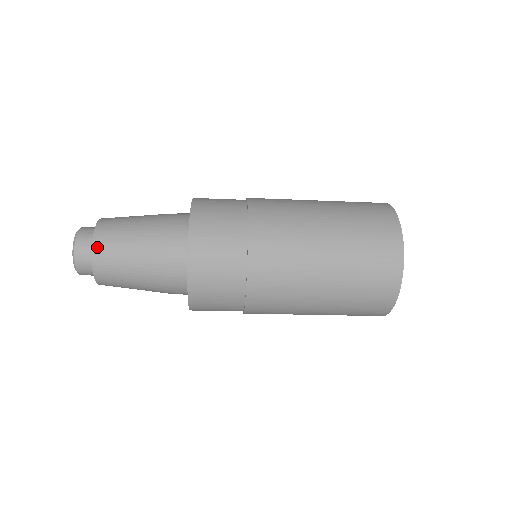
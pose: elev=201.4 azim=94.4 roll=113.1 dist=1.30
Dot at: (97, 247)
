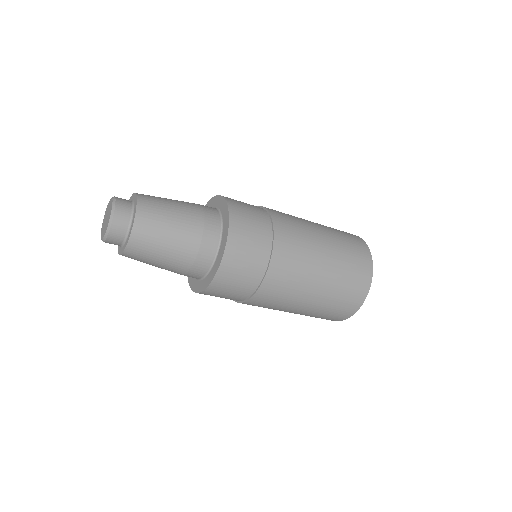
Dot at: (135, 238)
